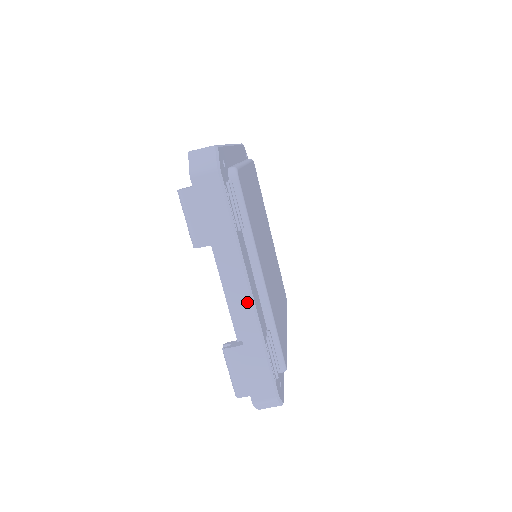
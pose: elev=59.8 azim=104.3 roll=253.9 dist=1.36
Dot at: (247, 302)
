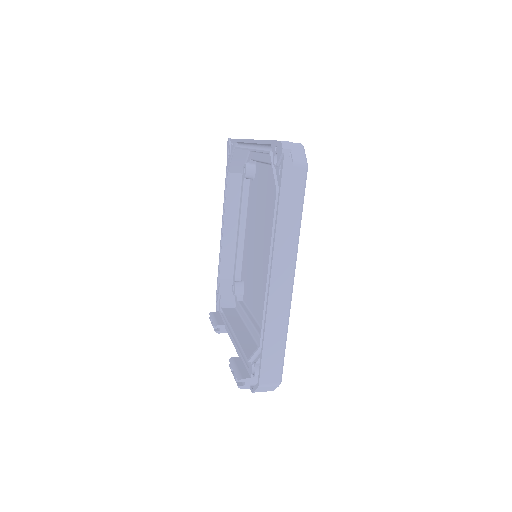
Dot at: occluded
